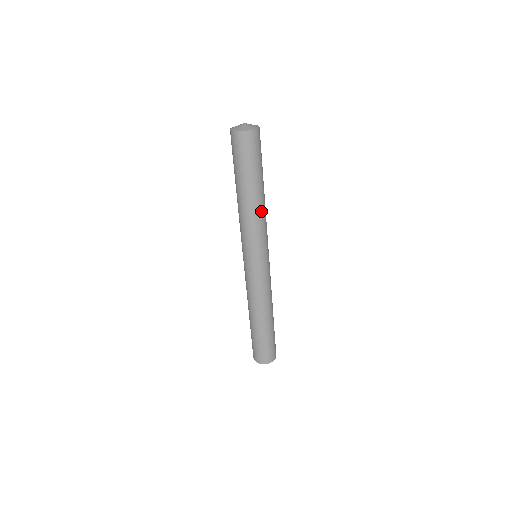
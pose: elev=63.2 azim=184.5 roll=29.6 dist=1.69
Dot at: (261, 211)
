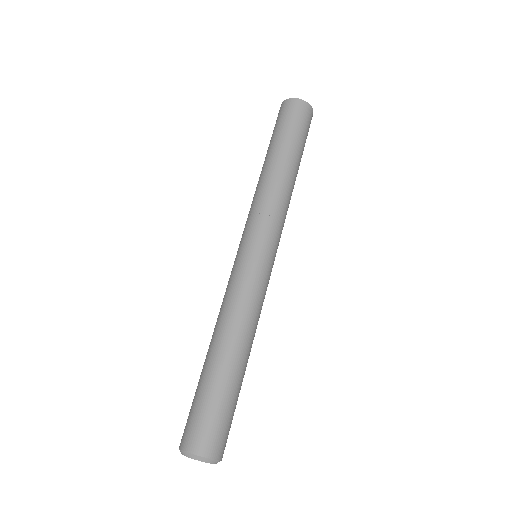
Dot at: occluded
